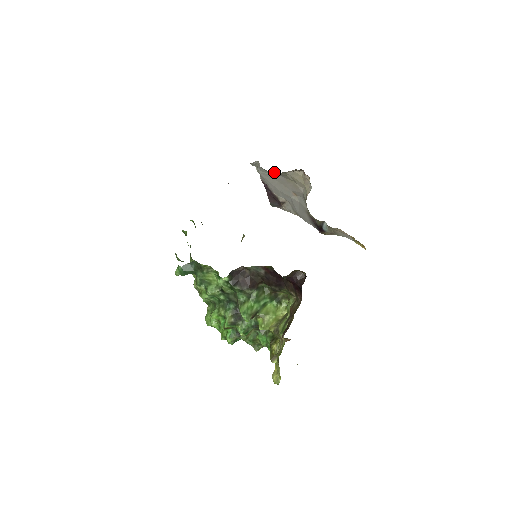
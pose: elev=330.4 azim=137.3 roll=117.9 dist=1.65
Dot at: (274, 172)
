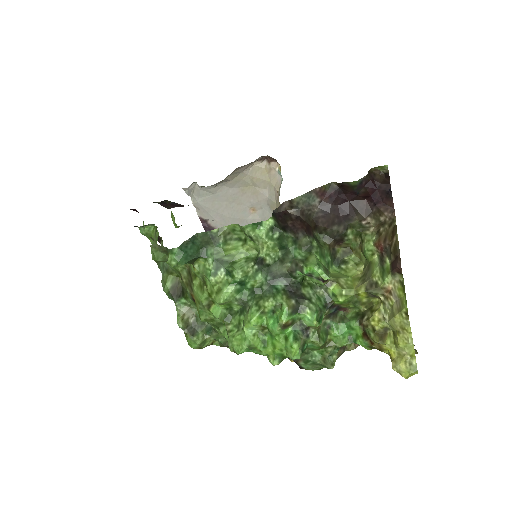
Dot at: (222, 186)
